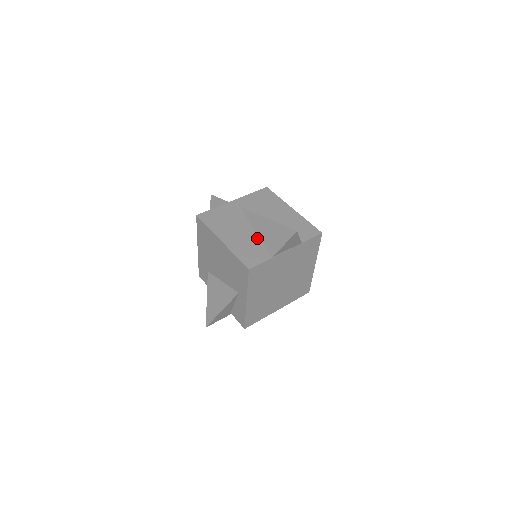
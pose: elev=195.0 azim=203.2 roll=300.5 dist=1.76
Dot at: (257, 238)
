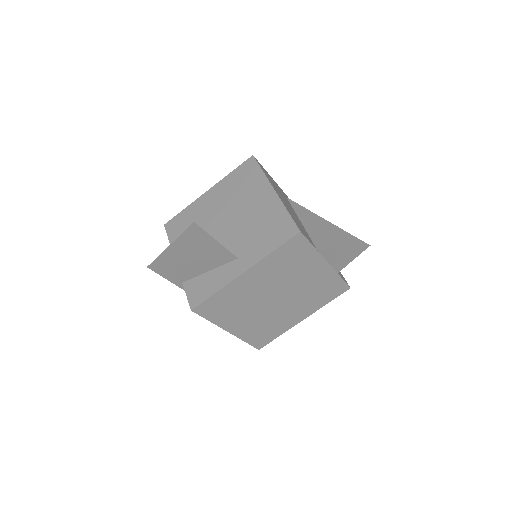
Dot at: (303, 226)
